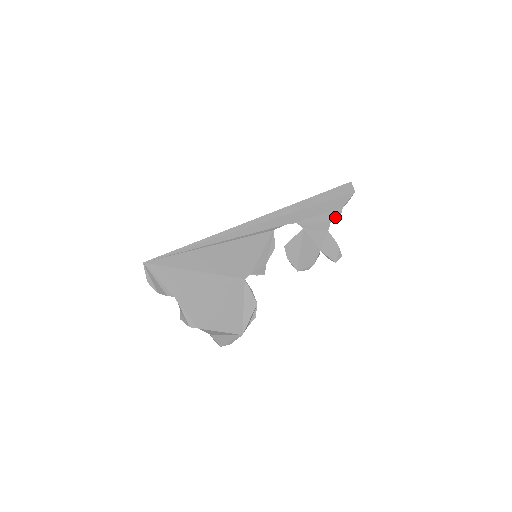
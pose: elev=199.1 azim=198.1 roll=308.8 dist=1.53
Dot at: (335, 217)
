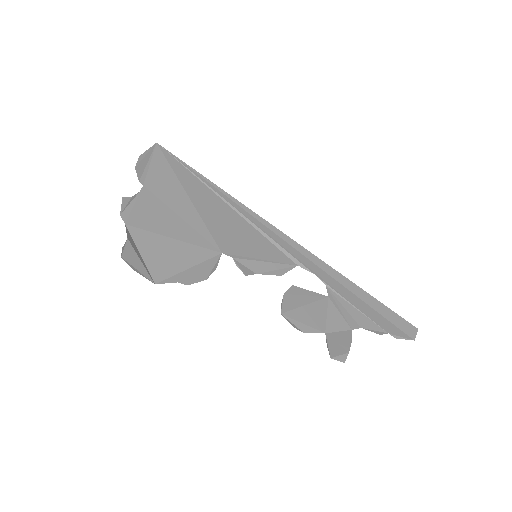
Dot at: (372, 330)
